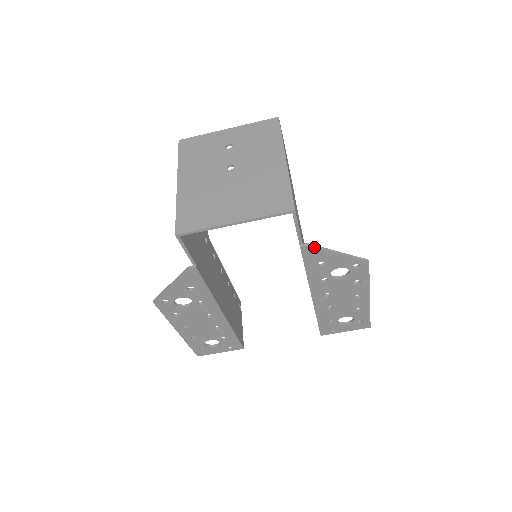
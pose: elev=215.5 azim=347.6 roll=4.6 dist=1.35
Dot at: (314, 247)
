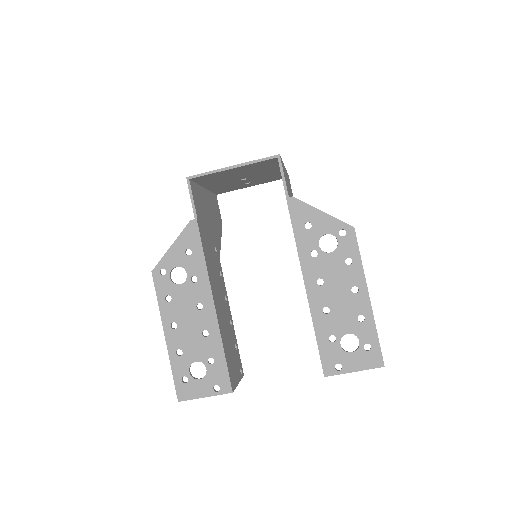
Dot at: occluded
